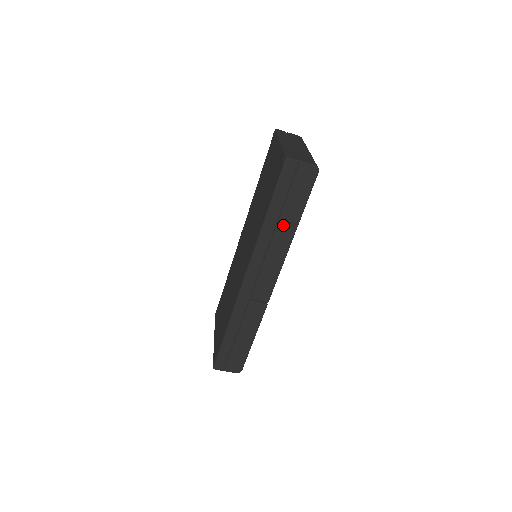
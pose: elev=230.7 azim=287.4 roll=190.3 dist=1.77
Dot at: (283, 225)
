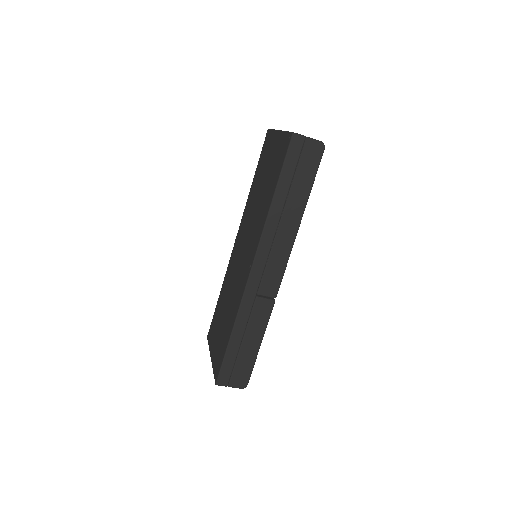
Dot at: (291, 207)
